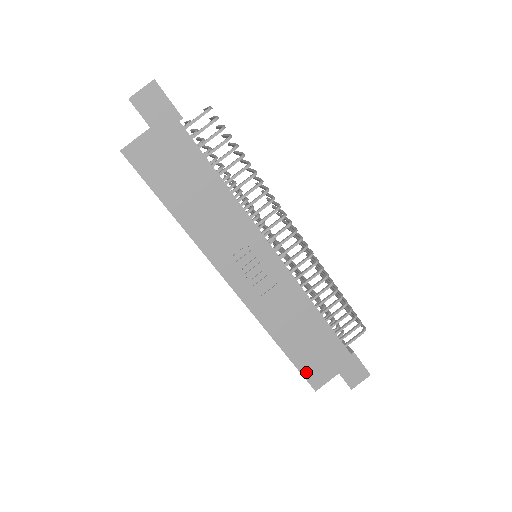
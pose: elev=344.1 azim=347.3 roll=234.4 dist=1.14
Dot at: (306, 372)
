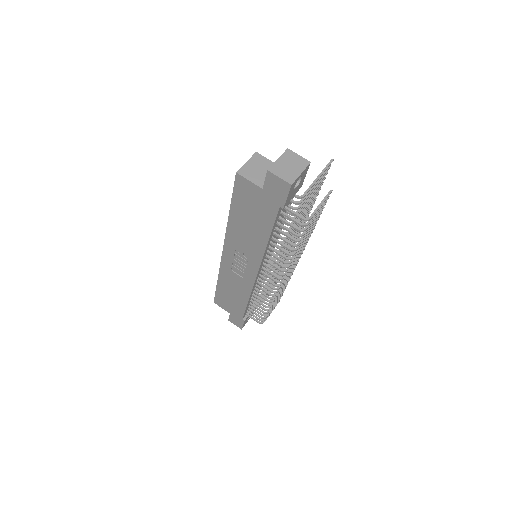
Dot at: (218, 297)
